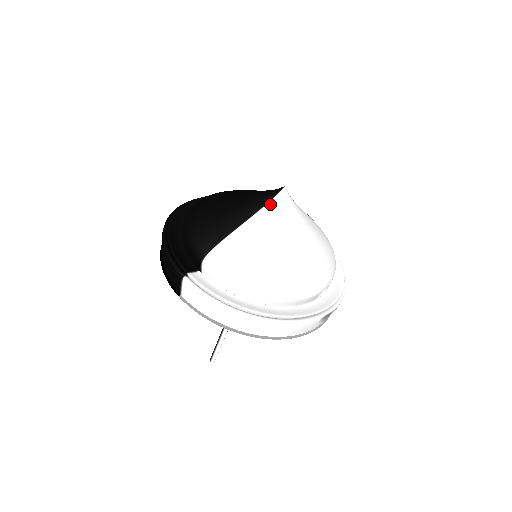
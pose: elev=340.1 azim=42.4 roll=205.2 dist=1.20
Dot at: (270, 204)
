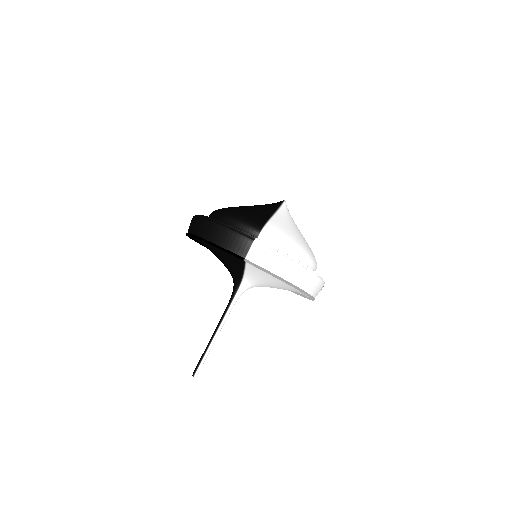
Dot at: (281, 208)
